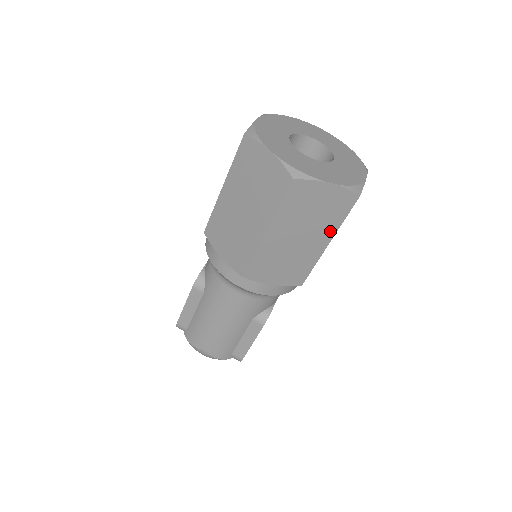
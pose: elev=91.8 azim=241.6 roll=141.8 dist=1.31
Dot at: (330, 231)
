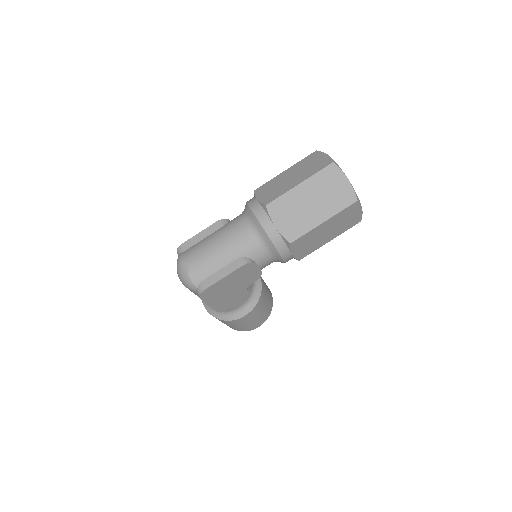
Dot at: (330, 213)
